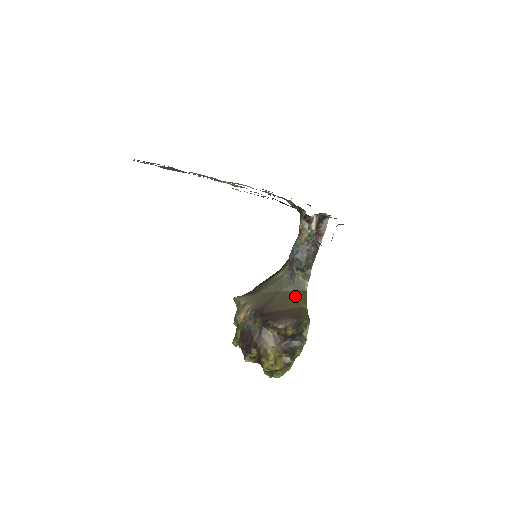
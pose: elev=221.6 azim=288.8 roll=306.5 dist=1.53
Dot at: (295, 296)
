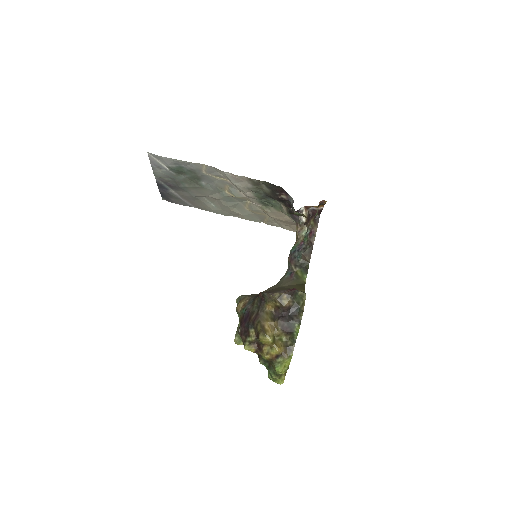
Dot at: (294, 287)
